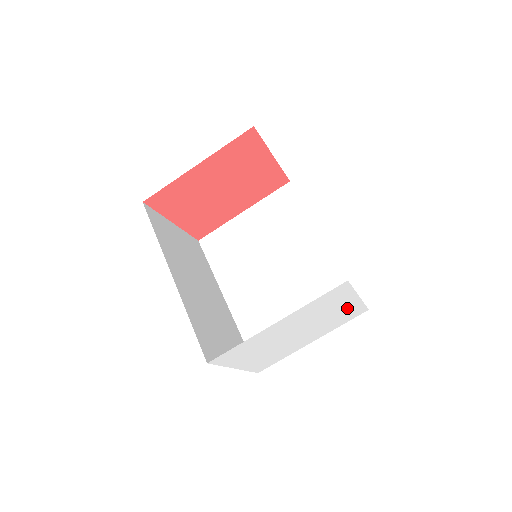
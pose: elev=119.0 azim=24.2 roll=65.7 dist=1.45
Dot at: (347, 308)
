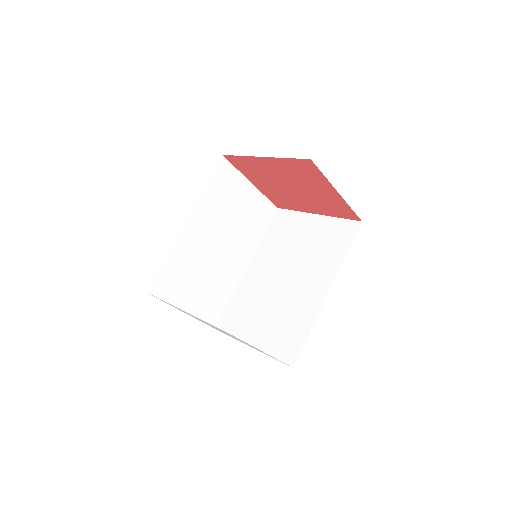
Dot at: occluded
